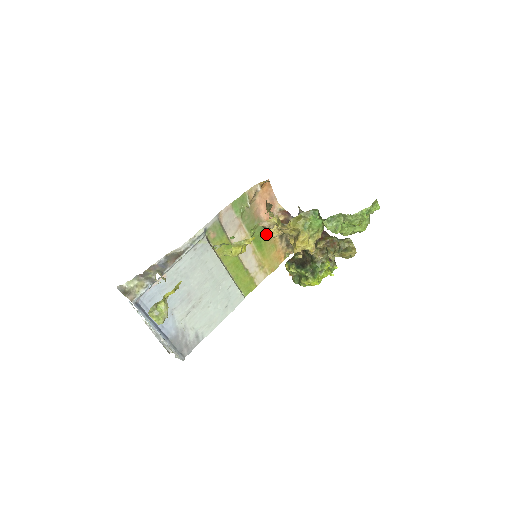
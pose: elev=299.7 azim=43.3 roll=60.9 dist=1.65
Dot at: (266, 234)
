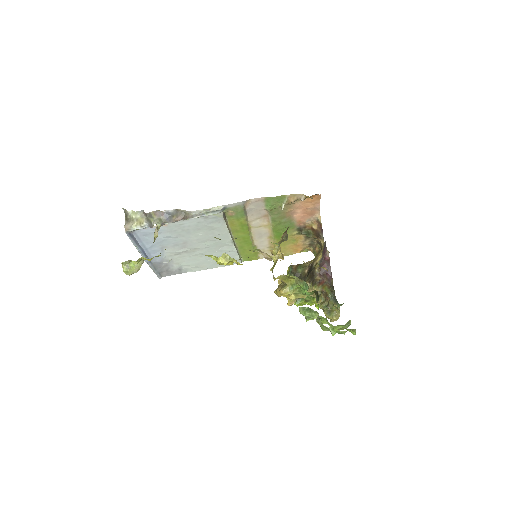
Dot at: (271, 252)
